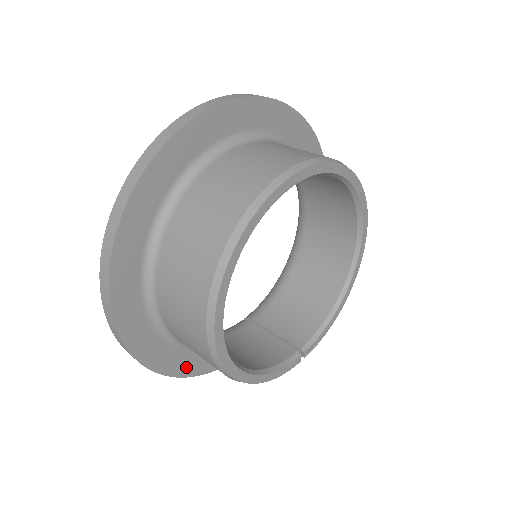
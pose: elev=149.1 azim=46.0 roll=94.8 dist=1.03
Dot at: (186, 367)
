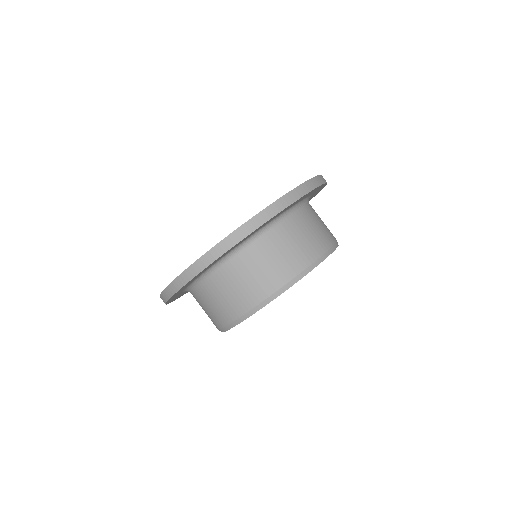
Dot at: occluded
